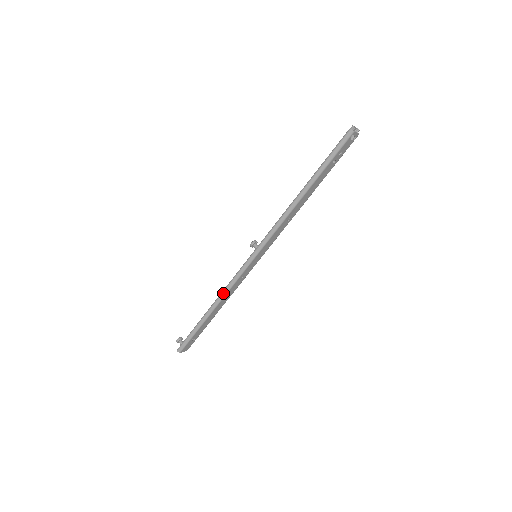
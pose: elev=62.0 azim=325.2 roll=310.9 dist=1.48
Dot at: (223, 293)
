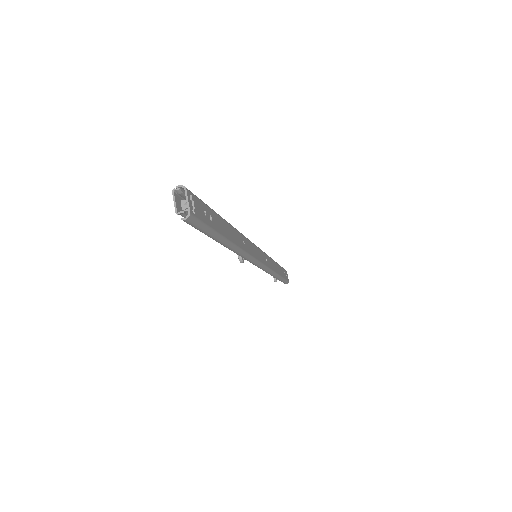
Dot at: (271, 274)
